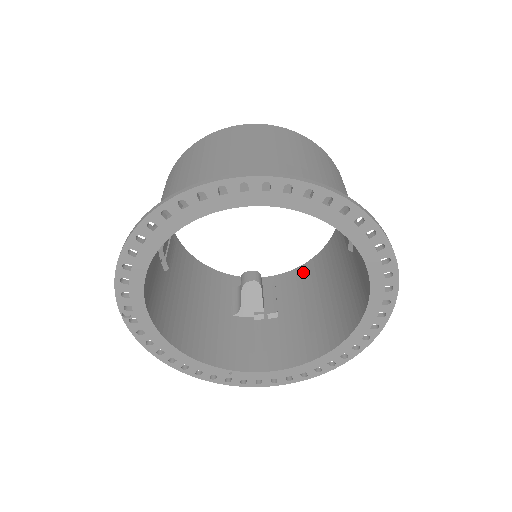
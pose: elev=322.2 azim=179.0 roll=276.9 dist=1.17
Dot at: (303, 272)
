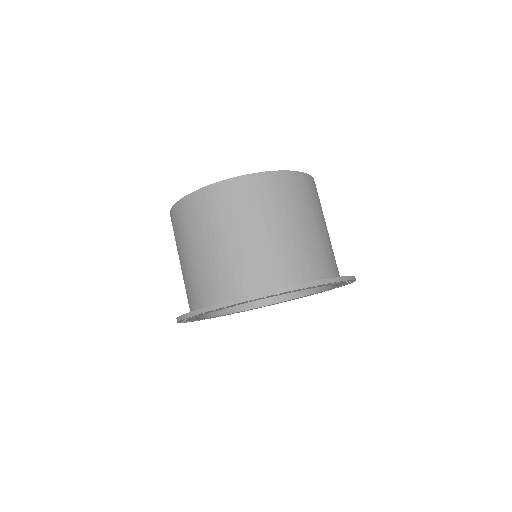
Dot at: occluded
